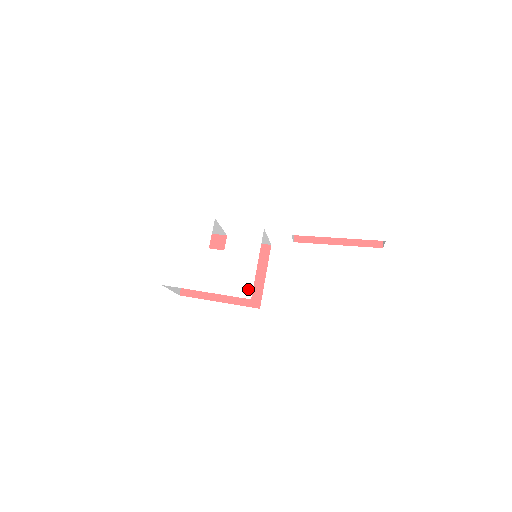
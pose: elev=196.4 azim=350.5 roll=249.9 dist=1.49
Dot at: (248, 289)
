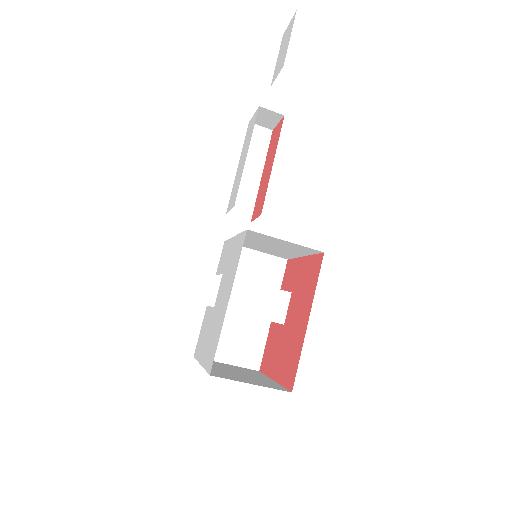
Dot at: (241, 238)
